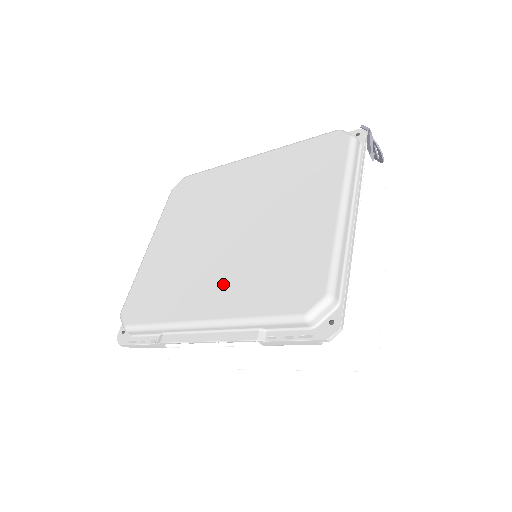
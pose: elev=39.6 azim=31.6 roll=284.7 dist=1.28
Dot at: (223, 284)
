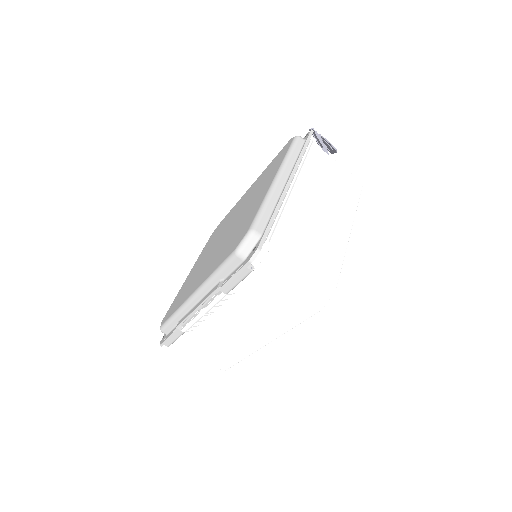
Dot at: (209, 266)
